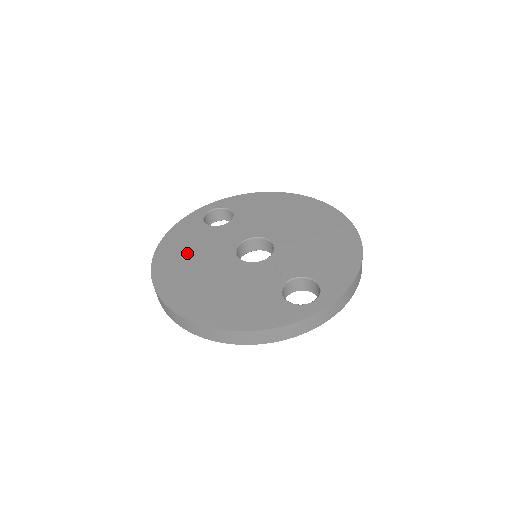
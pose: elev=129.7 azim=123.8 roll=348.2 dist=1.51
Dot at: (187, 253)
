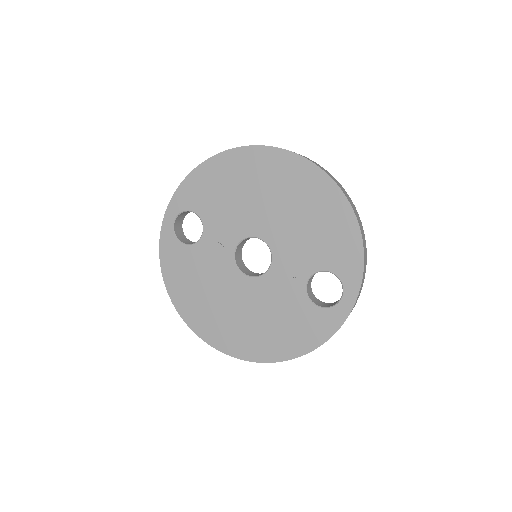
Dot at: (200, 292)
